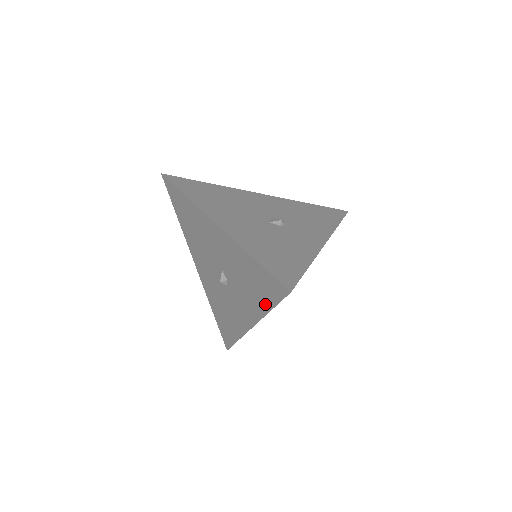
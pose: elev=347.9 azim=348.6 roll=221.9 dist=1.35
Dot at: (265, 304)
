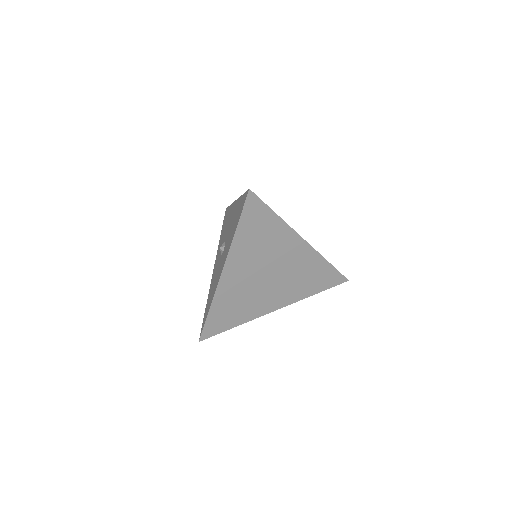
Dot at: (235, 228)
